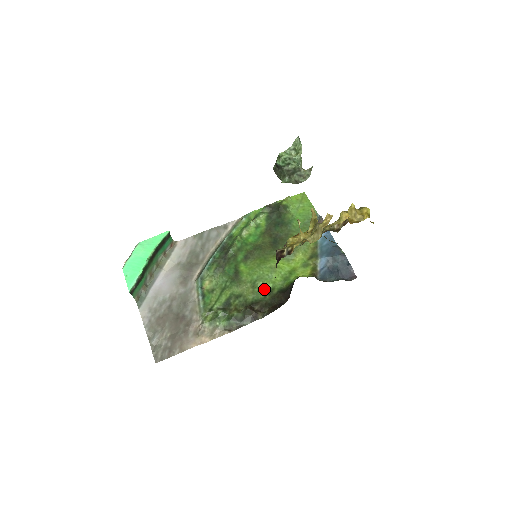
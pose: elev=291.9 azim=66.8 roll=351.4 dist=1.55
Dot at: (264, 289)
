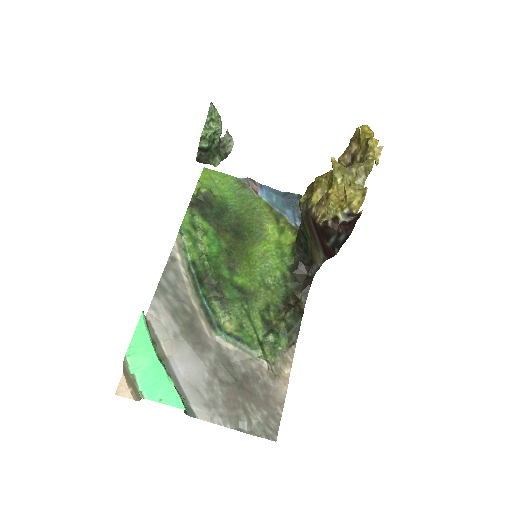
Dot at: (277, 281)
